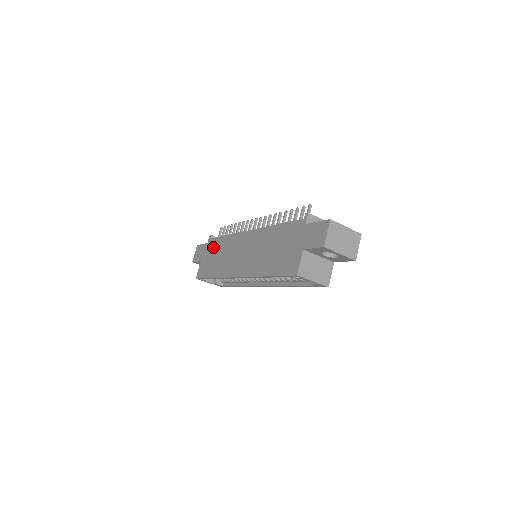
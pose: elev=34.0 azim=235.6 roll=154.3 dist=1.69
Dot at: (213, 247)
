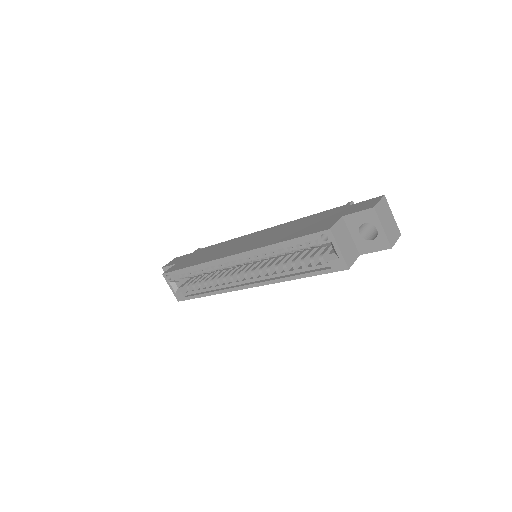
Dot at: (201, 251)
